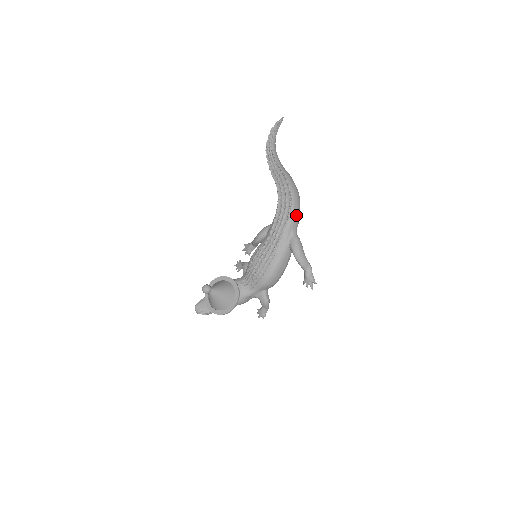
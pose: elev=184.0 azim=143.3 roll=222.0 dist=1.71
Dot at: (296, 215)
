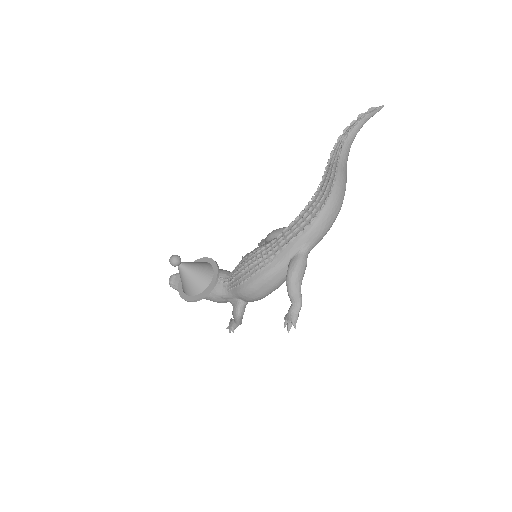
Dot at: (318, 230)
